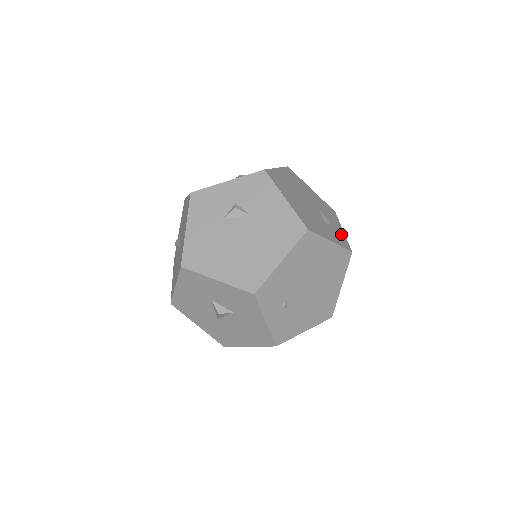
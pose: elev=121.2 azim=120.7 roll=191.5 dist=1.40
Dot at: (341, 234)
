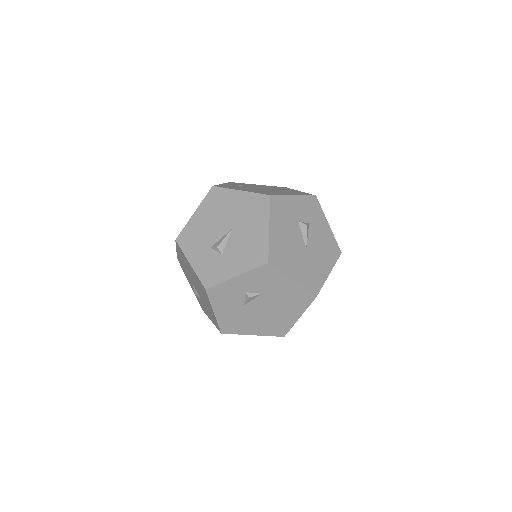
Dot at: occluded
